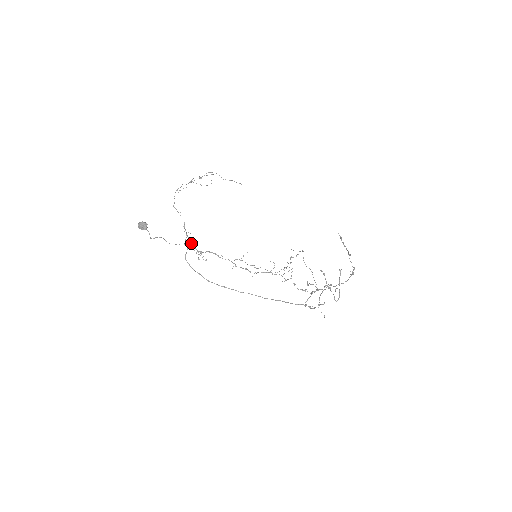
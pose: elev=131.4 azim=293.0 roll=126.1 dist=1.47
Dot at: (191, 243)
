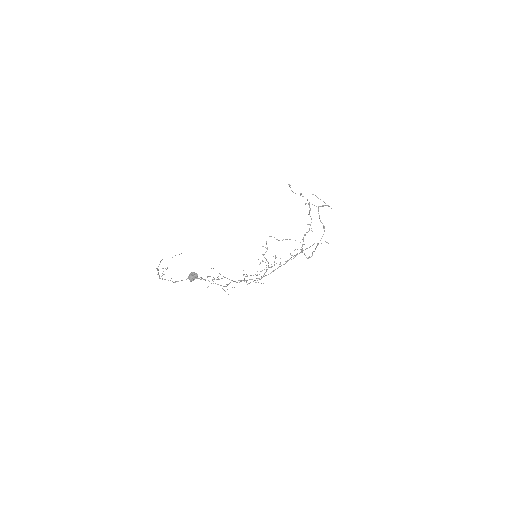
Dot at: occluded
